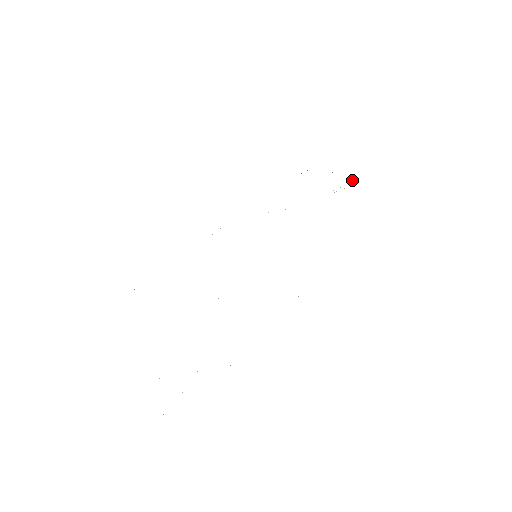
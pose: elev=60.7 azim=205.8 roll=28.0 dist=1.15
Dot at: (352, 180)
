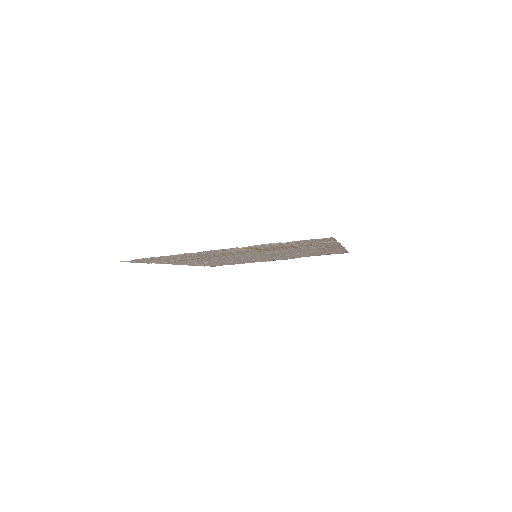
Dot at: (269, 261)
